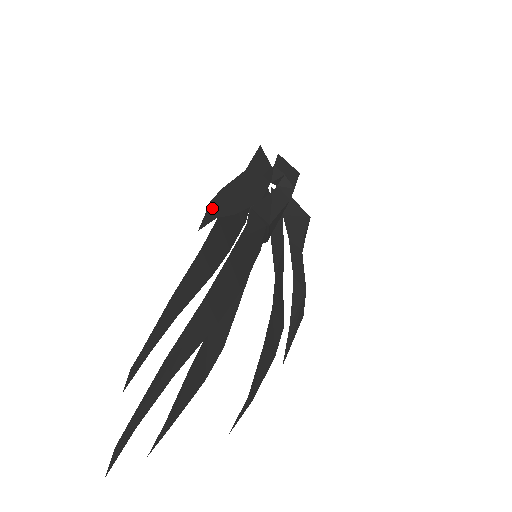
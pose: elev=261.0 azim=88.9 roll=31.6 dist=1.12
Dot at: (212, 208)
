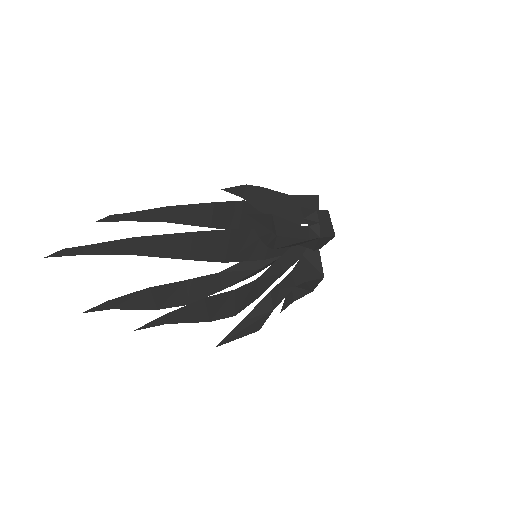
Dot at: (244, 189)
